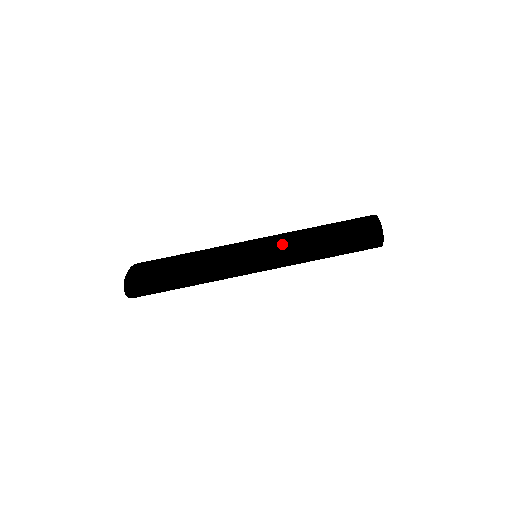
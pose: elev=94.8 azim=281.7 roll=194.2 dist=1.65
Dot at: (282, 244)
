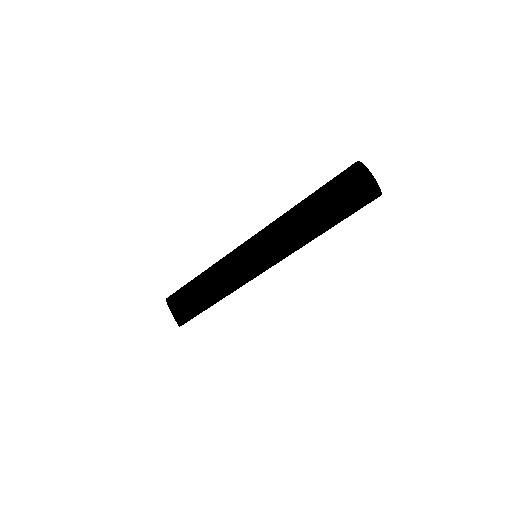
Dot at: (268, 243)
